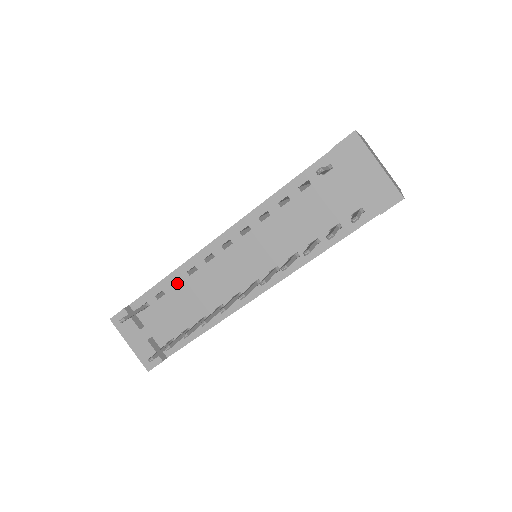
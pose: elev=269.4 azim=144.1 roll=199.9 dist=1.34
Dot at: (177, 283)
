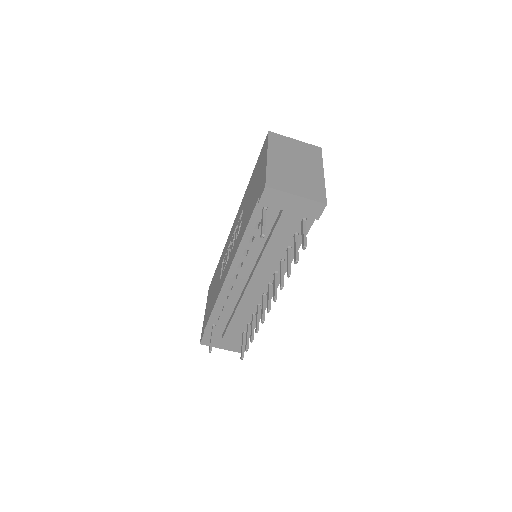
Dot at: occluded
